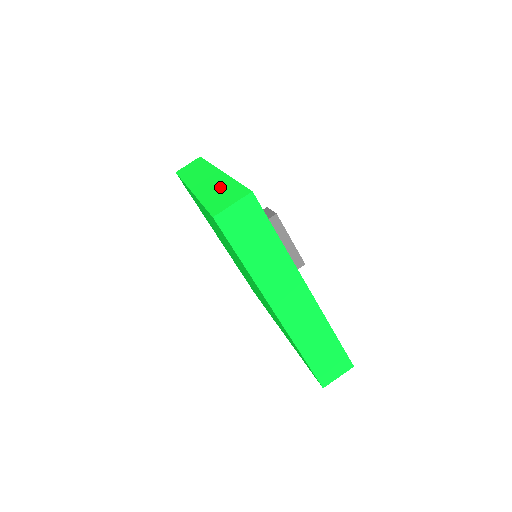
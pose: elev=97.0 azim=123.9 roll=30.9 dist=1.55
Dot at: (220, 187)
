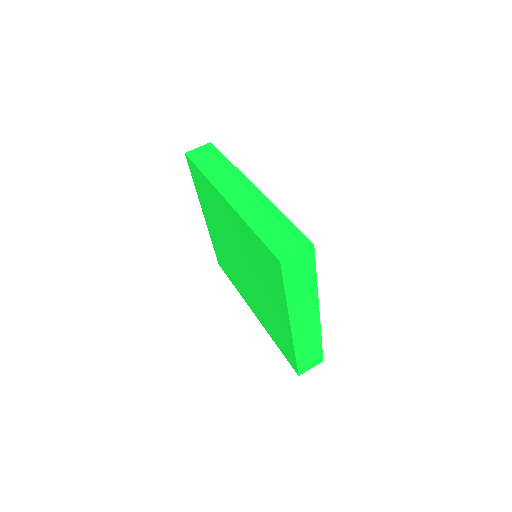
Dot at: (268, 217)
